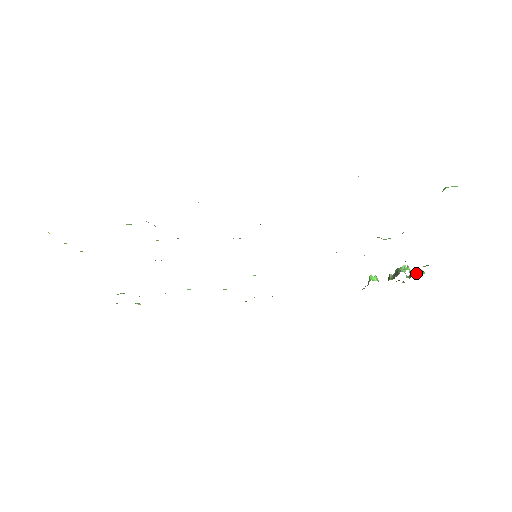
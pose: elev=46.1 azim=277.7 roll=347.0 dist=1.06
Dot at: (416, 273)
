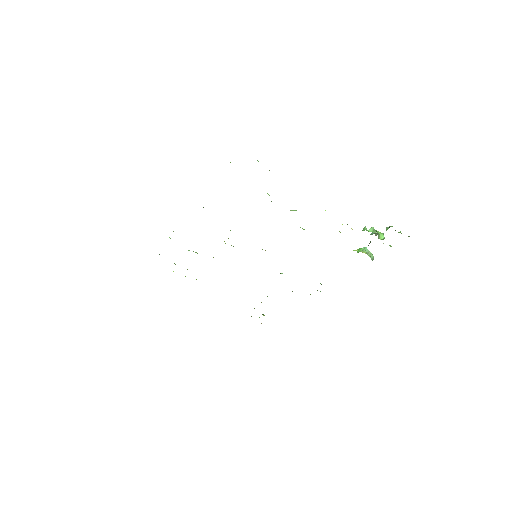
Dot at: occluded
